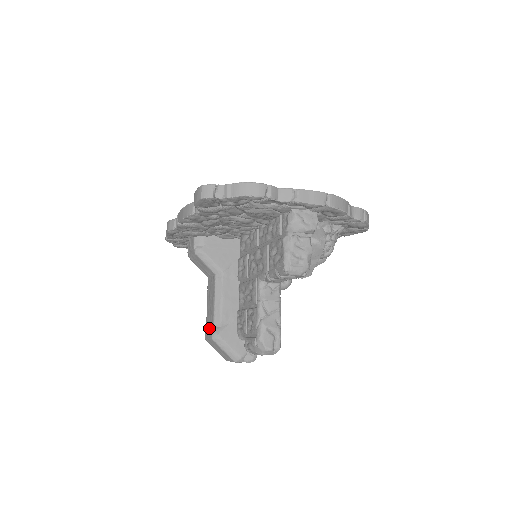
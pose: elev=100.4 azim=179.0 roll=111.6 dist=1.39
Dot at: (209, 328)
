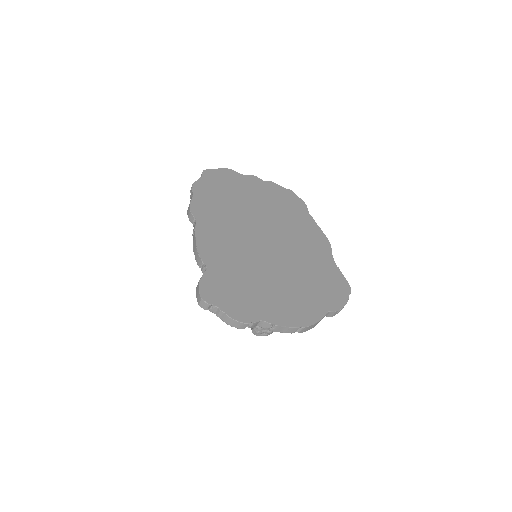
Dot at: occluded
